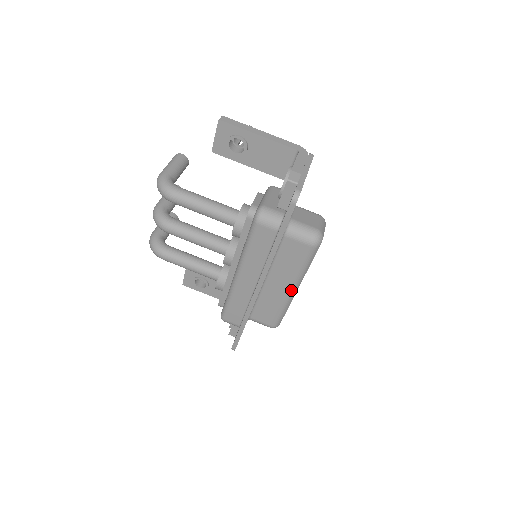
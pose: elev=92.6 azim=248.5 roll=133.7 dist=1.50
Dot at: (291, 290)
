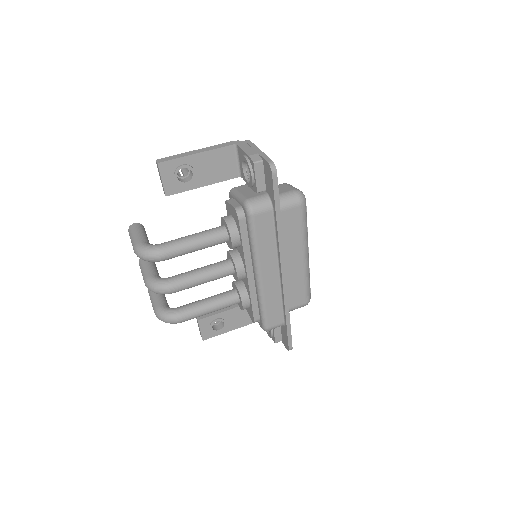
Dot at: (305, 257)
